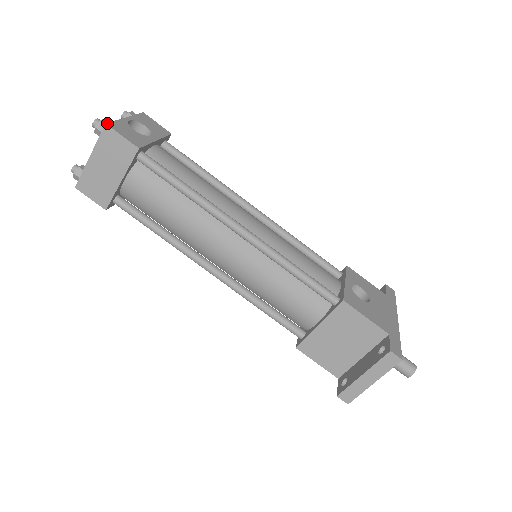
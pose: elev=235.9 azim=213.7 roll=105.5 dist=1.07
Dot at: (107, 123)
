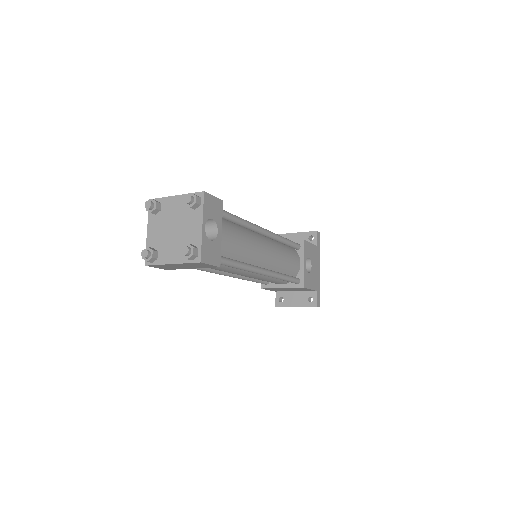
Dot at: (201, 260)
